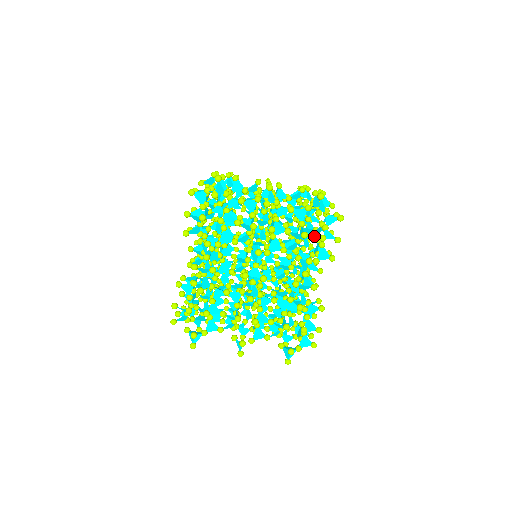
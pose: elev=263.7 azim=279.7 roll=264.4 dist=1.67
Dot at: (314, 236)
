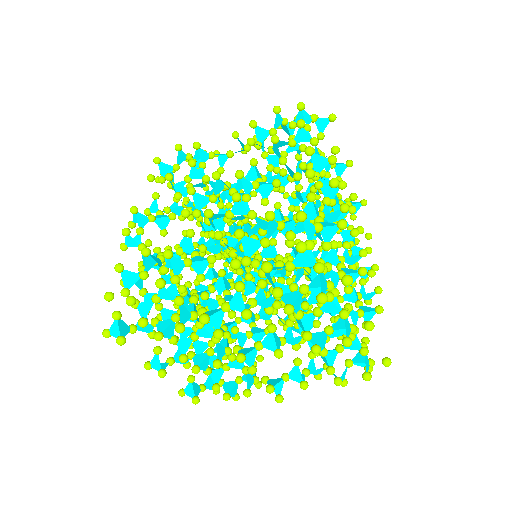
Dot at: (315, 257)
